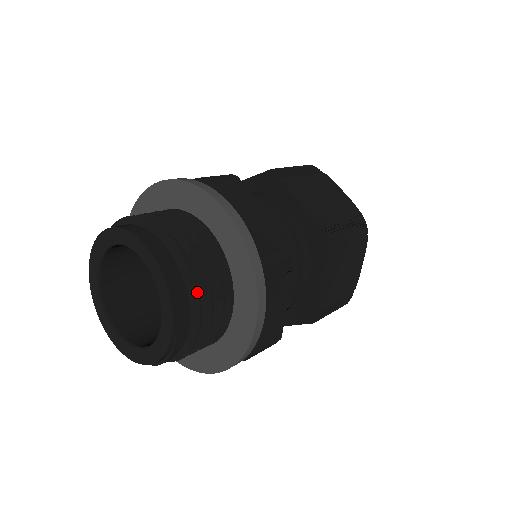
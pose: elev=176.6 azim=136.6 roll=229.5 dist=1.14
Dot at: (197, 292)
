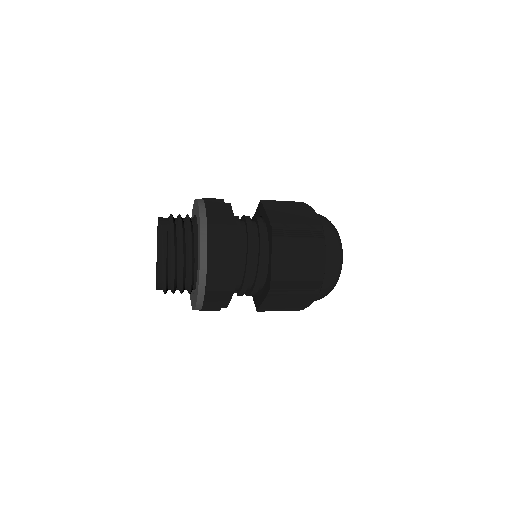
Dot at: (171, 214)
